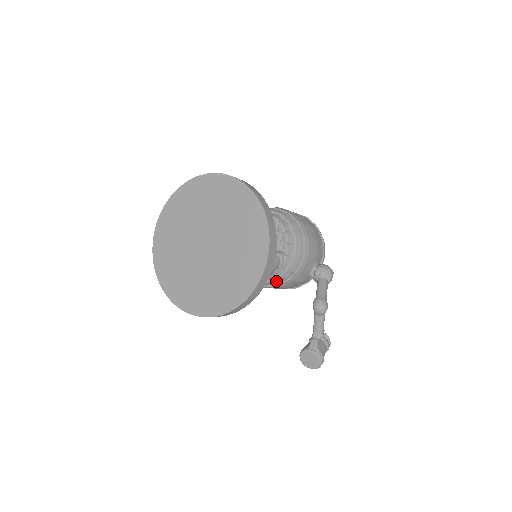
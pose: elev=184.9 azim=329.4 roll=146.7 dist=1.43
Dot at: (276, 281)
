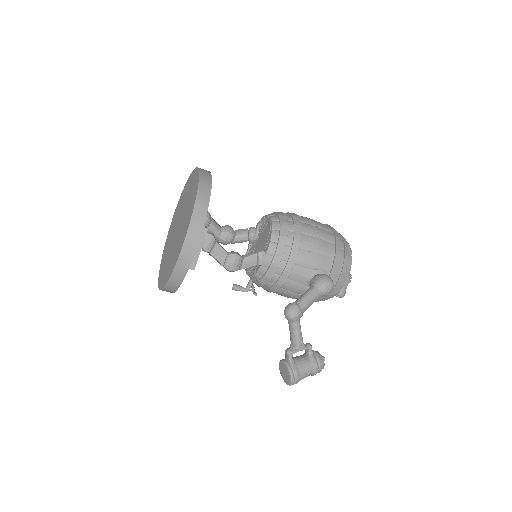
Dot at: (264, 281)
